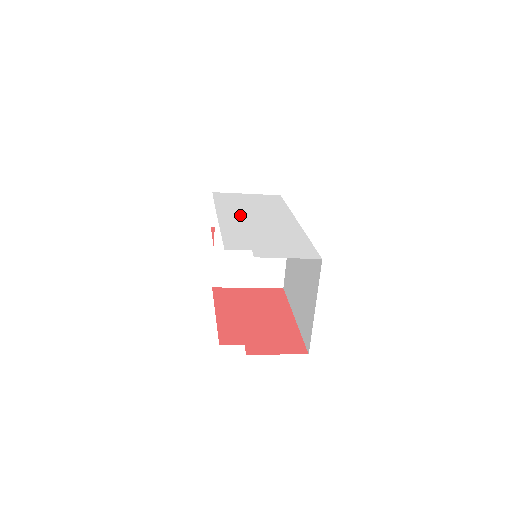
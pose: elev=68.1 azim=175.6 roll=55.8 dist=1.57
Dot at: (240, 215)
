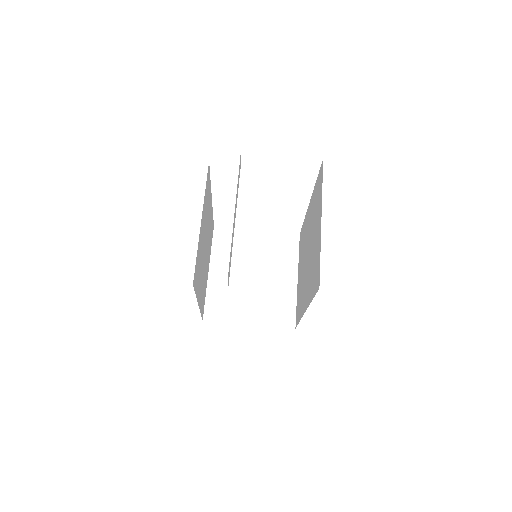
Dot at: occluded
